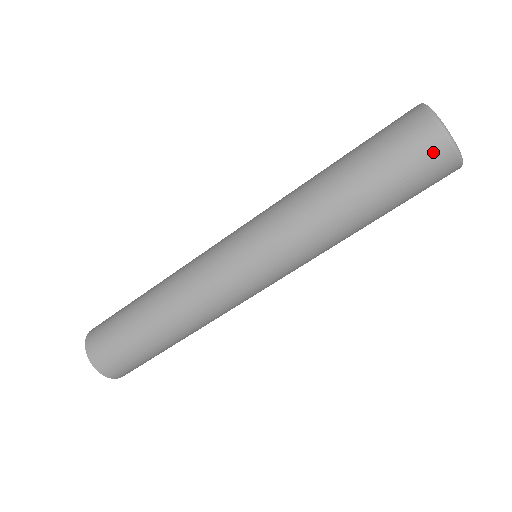
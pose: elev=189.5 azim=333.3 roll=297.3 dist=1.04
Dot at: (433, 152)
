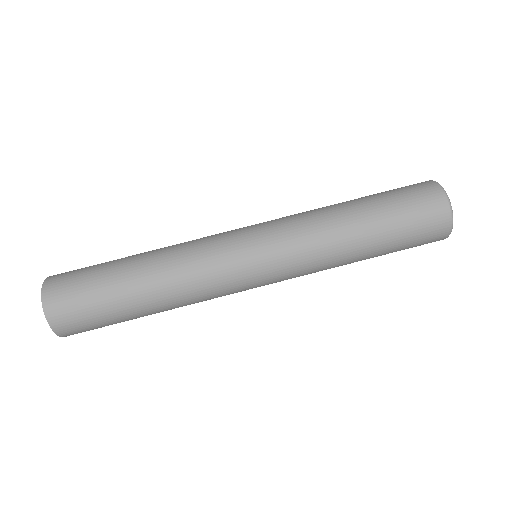
Dot at: (433, 201)
